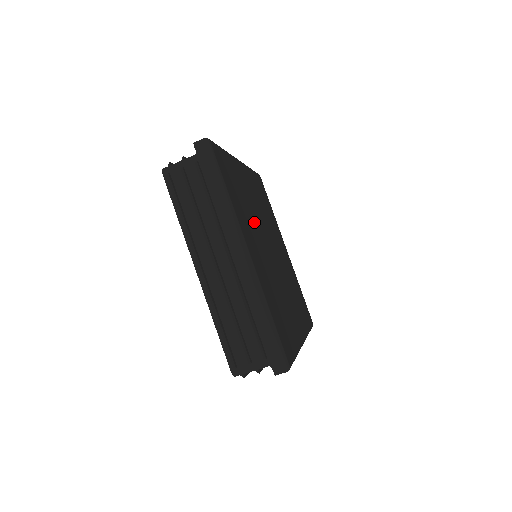
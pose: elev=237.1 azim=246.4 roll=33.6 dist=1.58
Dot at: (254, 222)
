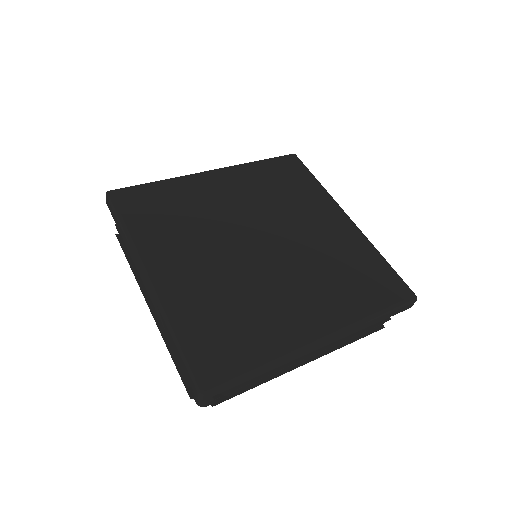
Dot at: (206, 230)
